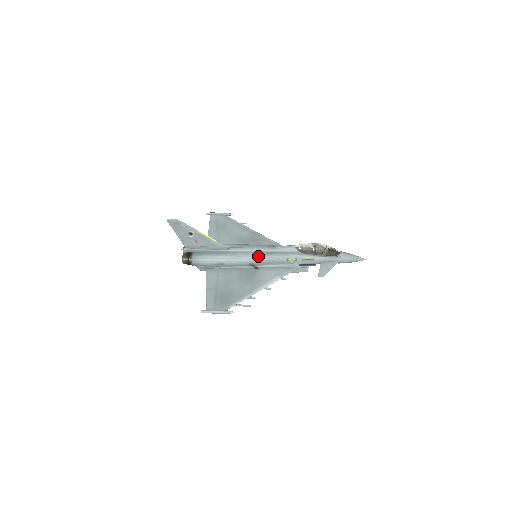
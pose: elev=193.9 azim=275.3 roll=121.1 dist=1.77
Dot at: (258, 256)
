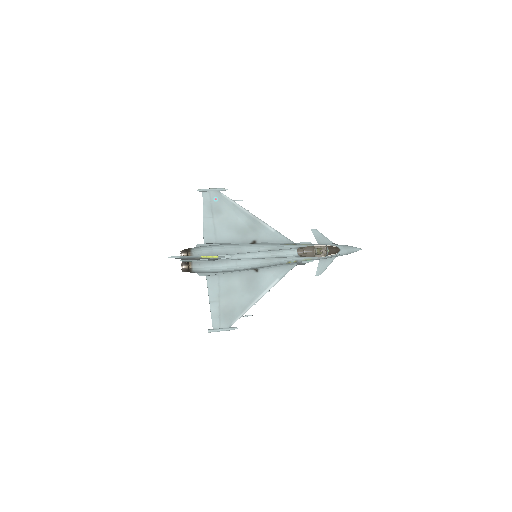
Dot at: (259, 263)
